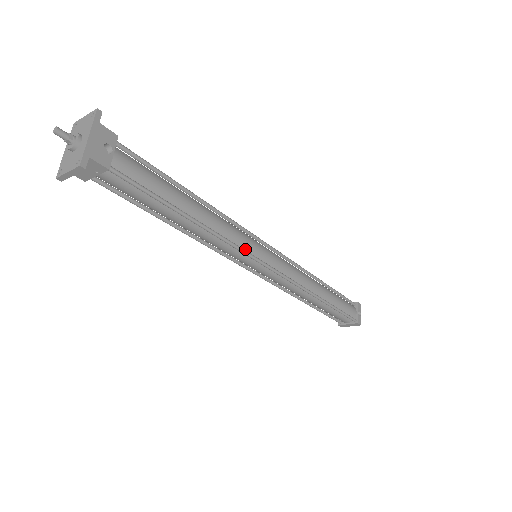
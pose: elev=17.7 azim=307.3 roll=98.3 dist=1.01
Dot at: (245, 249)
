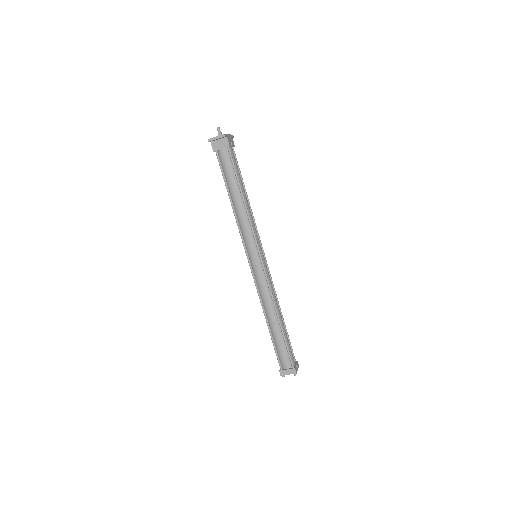
Dot at: (256, 239)
